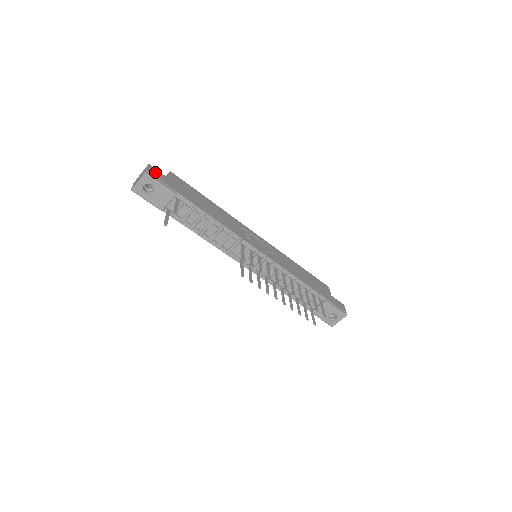
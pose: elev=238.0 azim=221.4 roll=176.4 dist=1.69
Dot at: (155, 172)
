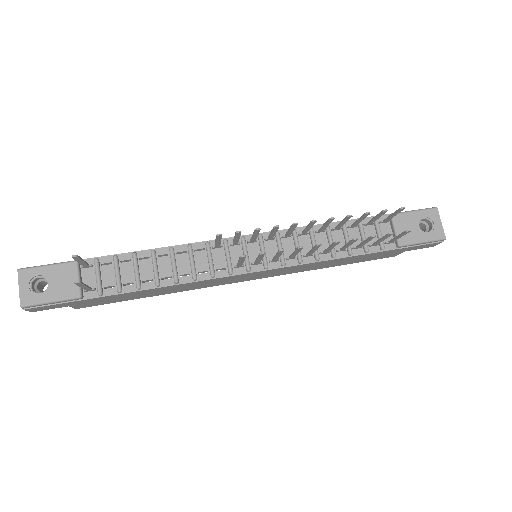
Dot at: occluded
